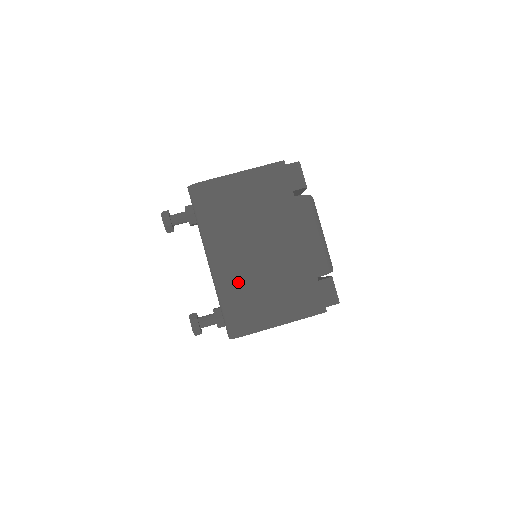
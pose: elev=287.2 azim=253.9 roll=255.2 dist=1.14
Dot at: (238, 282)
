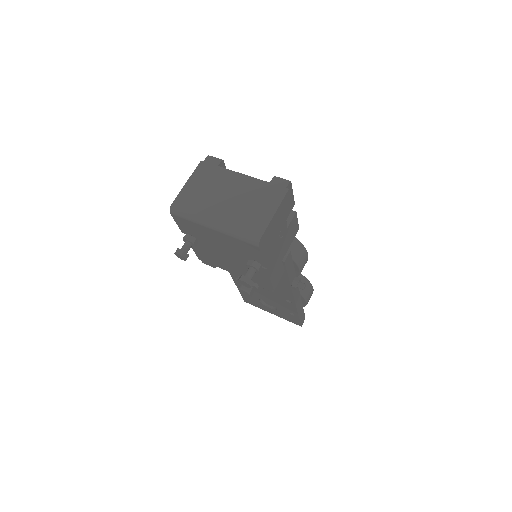
Dot at: (234, 219)
